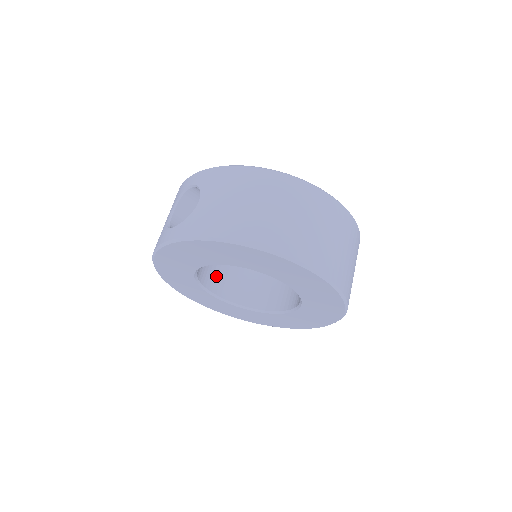
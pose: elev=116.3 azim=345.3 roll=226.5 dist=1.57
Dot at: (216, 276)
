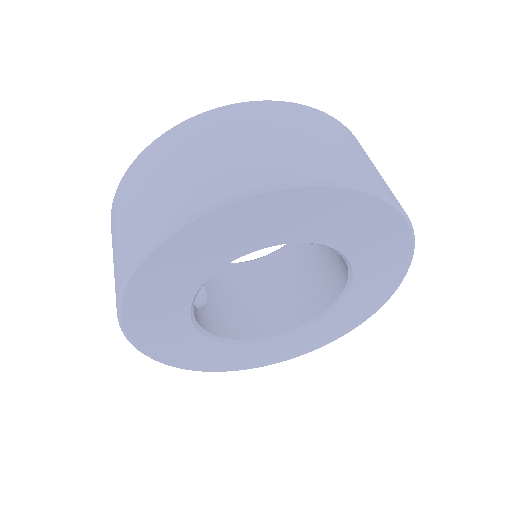
Dot at: (272, 314)
